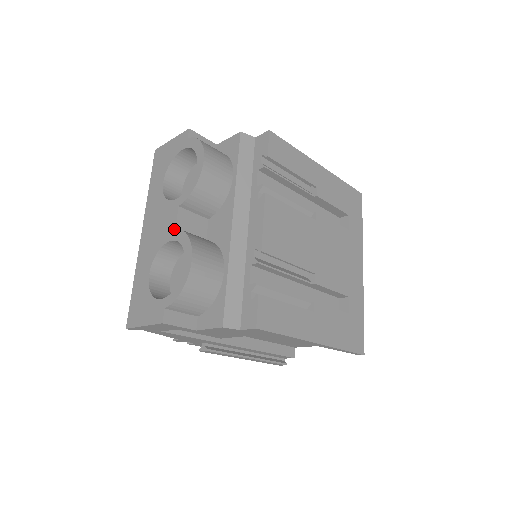
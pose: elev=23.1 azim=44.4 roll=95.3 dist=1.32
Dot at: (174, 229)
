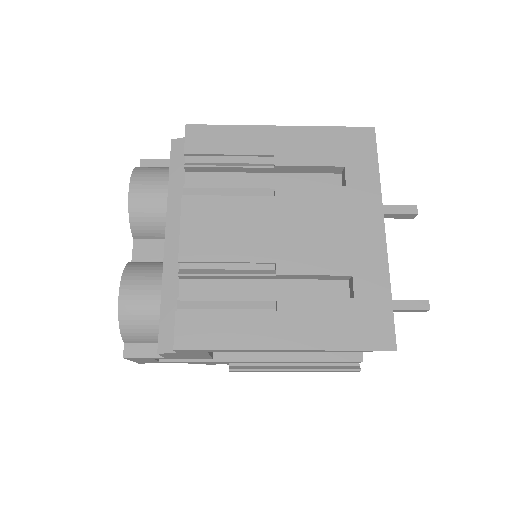
Dot at: occluded
